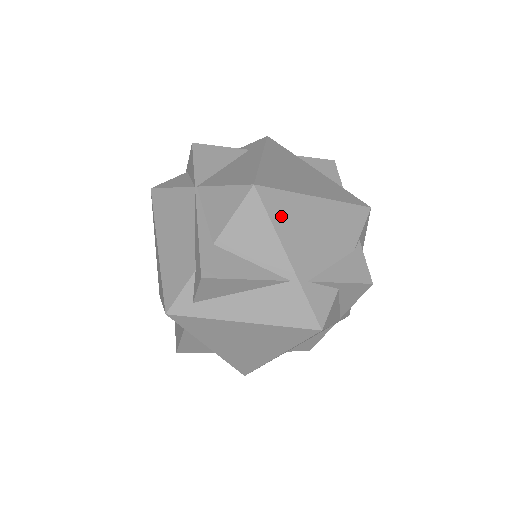
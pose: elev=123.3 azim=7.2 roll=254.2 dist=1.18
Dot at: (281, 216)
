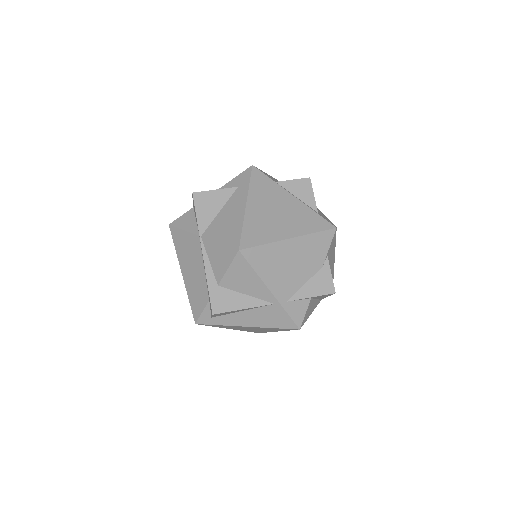
Dot at: (262, 264)
